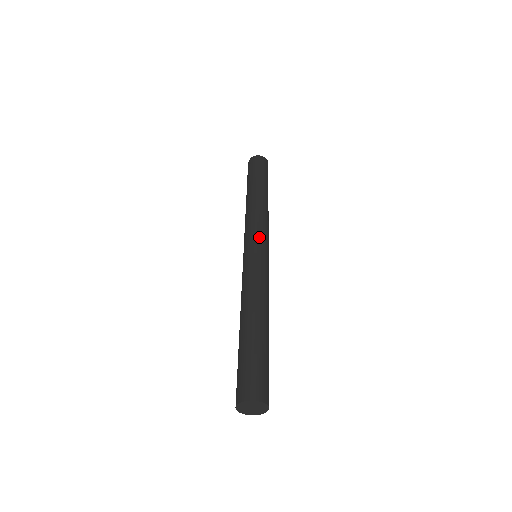
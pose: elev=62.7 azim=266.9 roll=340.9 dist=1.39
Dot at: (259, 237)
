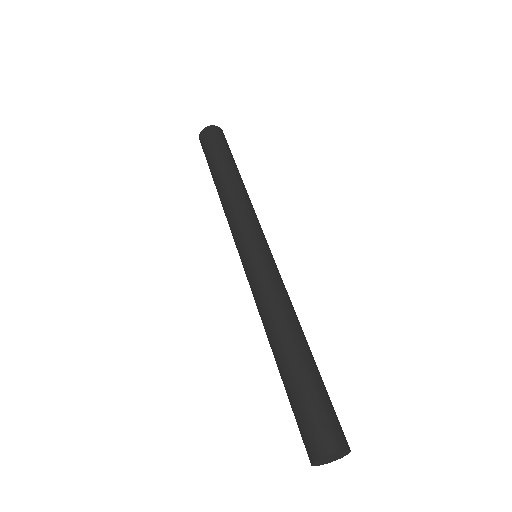
Dot at: (251, 233)
